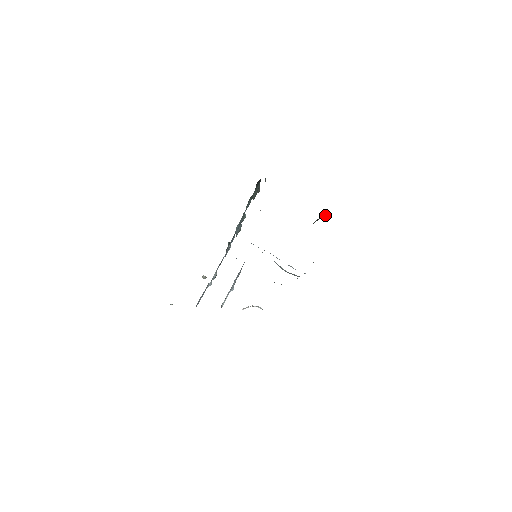
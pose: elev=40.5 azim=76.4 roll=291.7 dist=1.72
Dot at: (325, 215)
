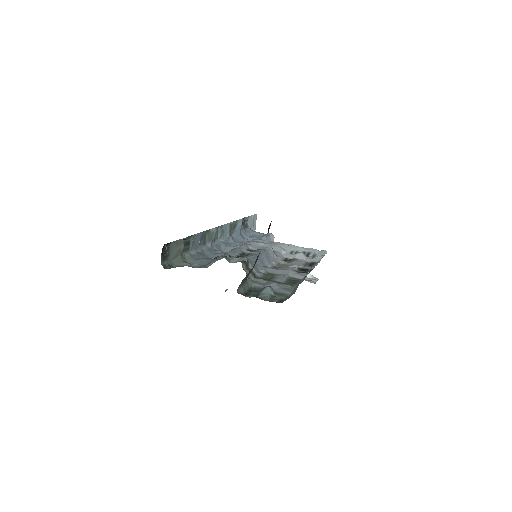
Dot at: occluded
